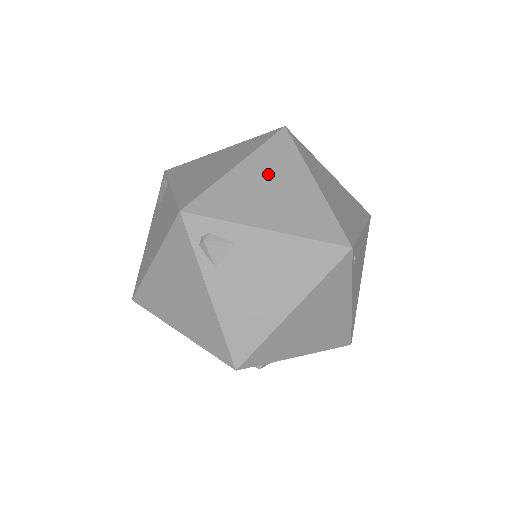
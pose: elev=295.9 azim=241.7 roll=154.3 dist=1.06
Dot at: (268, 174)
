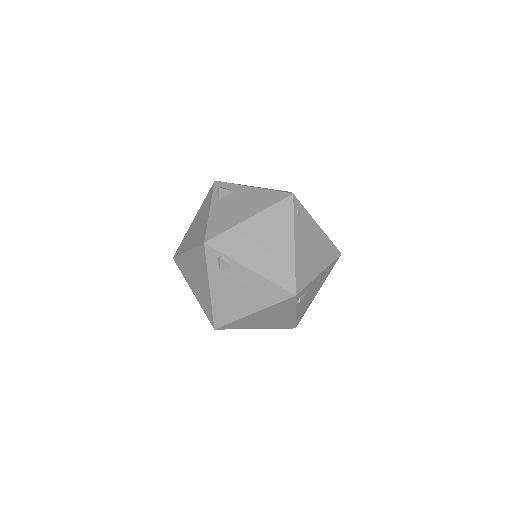
Dot at: occluded
